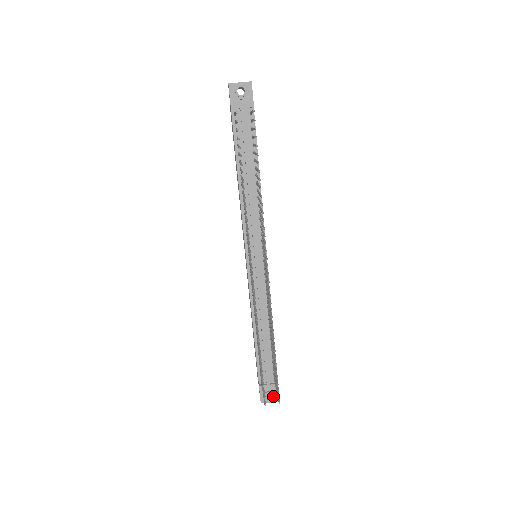
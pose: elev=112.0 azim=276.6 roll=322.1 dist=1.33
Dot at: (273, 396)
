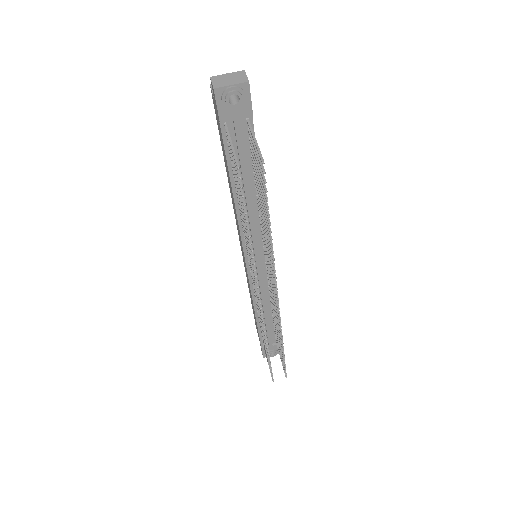
Dot at: (275, 353)
